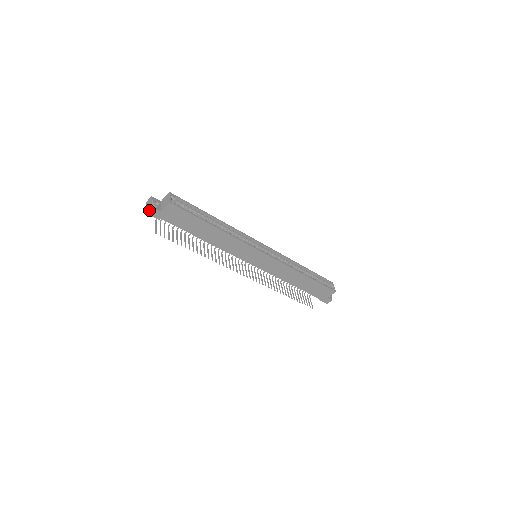
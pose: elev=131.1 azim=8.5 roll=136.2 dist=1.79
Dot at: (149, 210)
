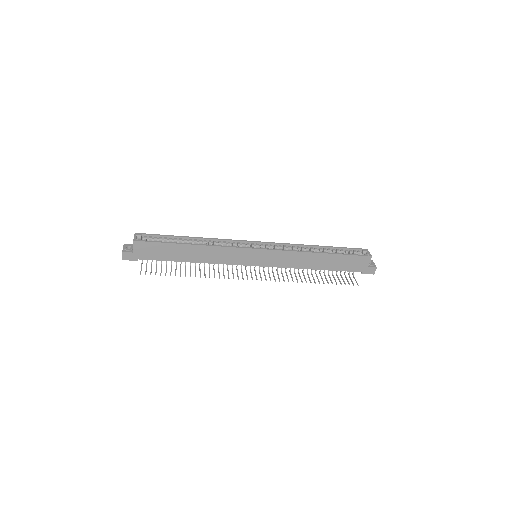
Dot at: (123, 256)
